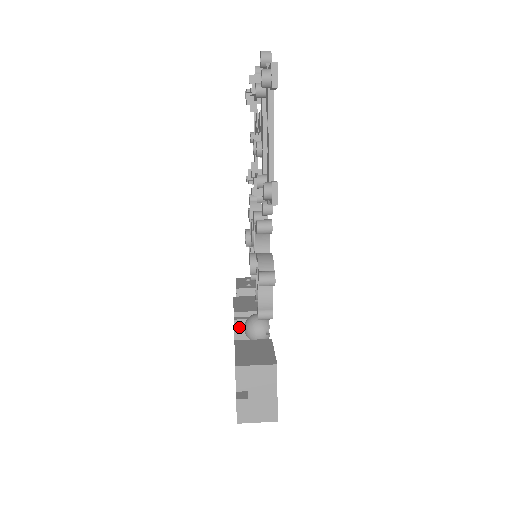
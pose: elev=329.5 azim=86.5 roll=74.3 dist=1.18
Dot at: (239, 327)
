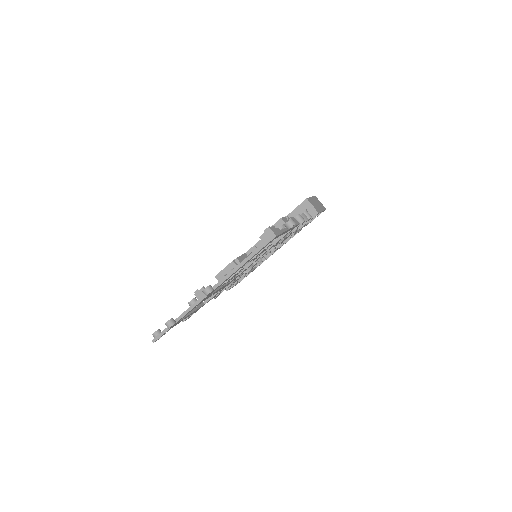
Dot at: occluded
